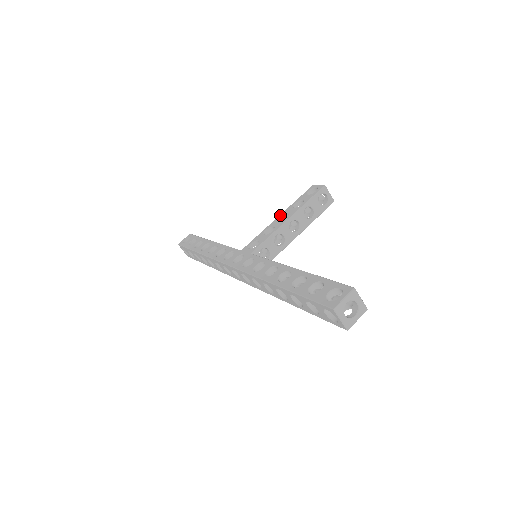
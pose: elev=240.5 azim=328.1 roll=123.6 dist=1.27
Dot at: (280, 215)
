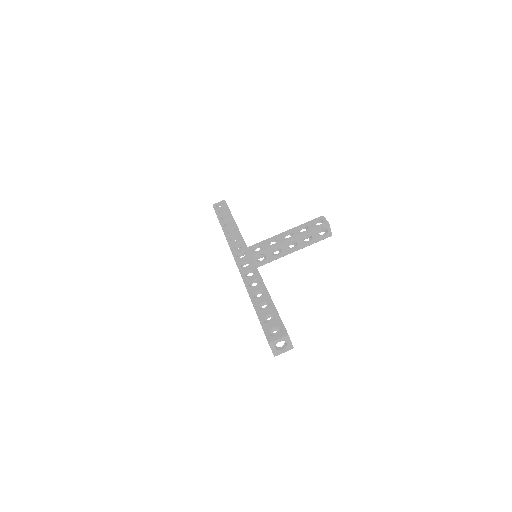
Dot at: (287, 231)
